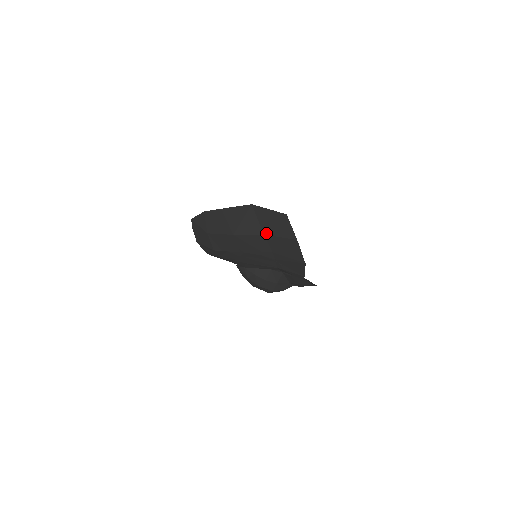
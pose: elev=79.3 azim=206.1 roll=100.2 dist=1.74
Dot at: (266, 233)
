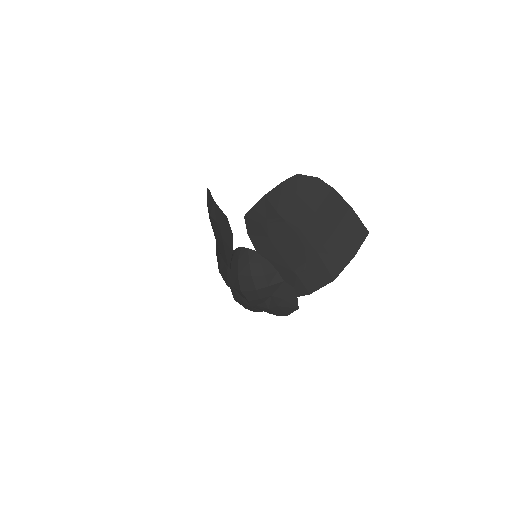
Dot at: (336, 234)
